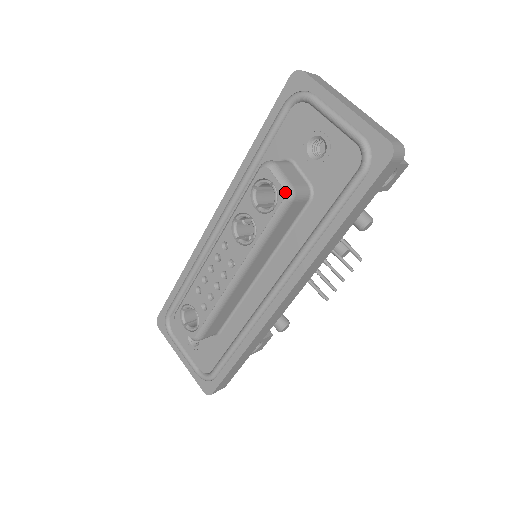
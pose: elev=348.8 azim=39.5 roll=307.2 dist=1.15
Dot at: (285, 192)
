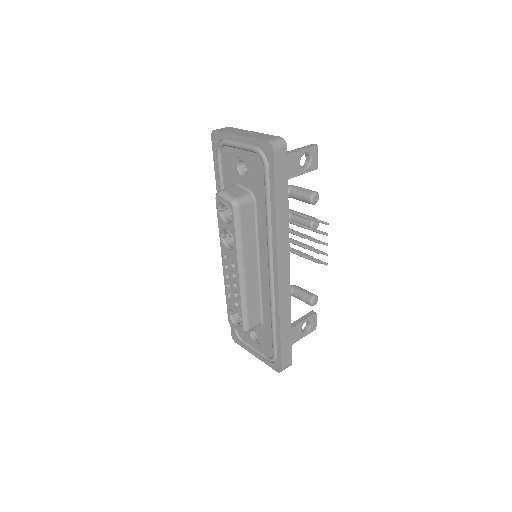
Dot at: (231, 203)
